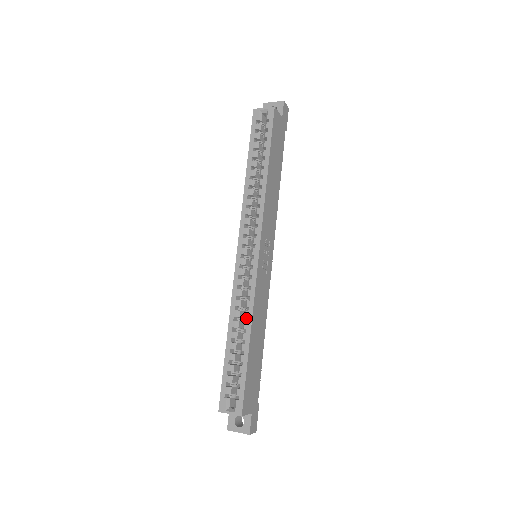
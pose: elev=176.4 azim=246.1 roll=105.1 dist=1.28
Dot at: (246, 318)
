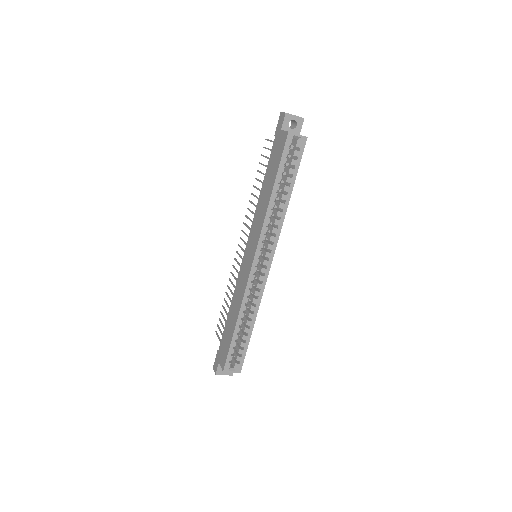
Dot at: occluded
